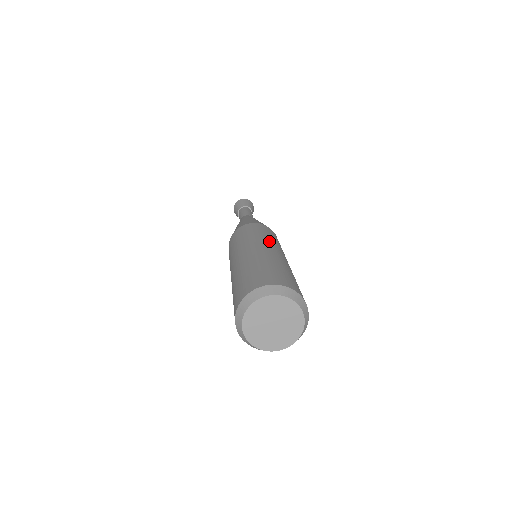
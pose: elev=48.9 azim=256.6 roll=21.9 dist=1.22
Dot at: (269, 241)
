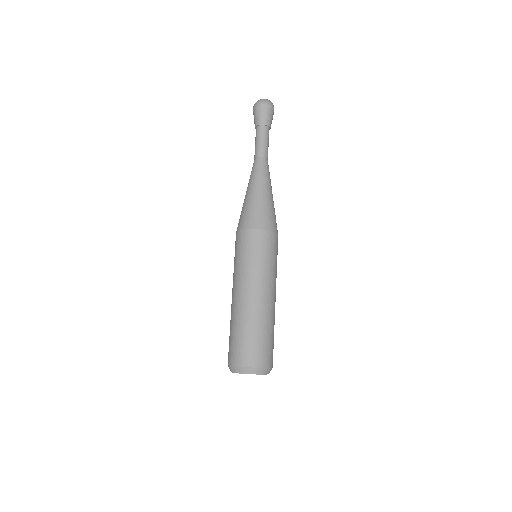
Dot at: (259, 277)
